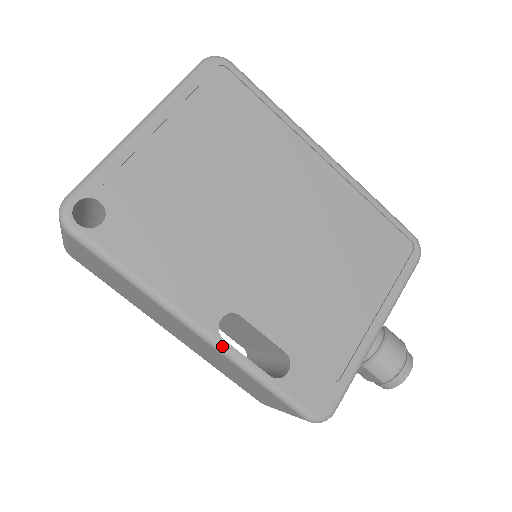
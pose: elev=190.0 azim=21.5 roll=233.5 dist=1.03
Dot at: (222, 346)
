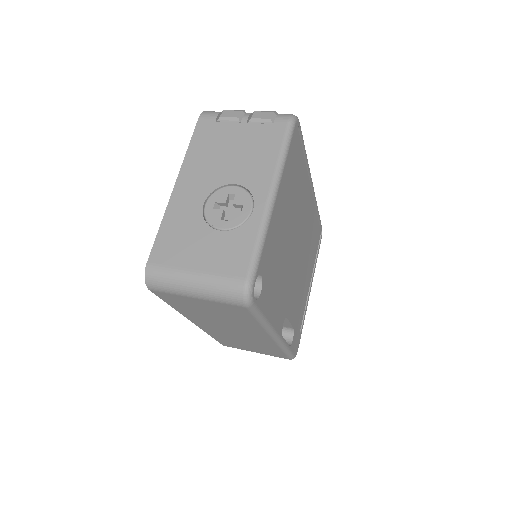
Dot at: (282, 341)
